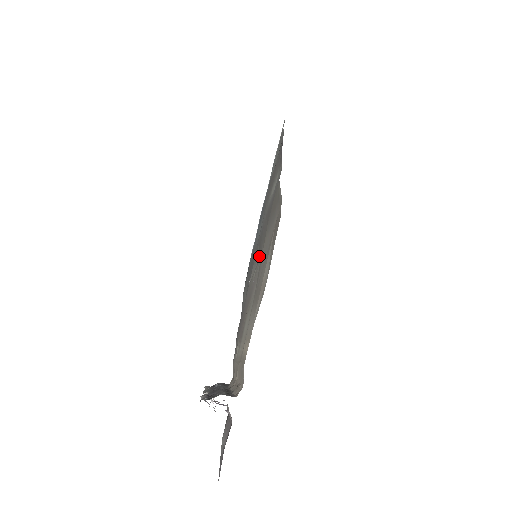
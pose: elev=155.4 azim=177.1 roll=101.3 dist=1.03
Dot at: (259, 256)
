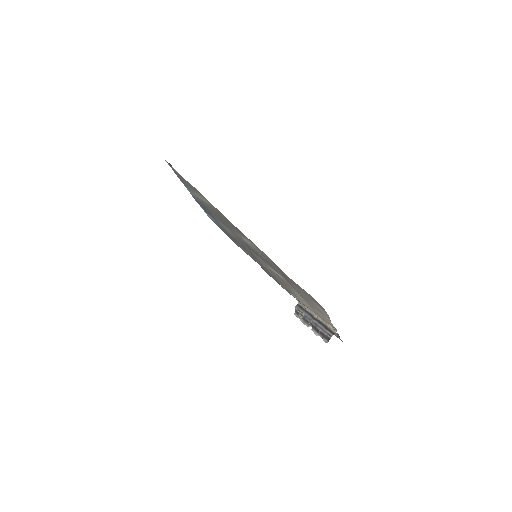
Dot at: (266, 263)
